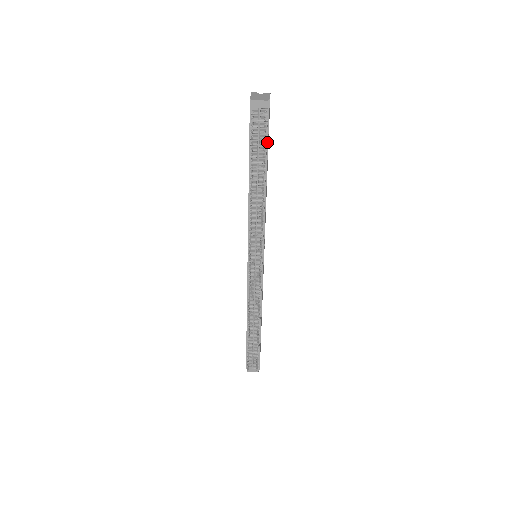
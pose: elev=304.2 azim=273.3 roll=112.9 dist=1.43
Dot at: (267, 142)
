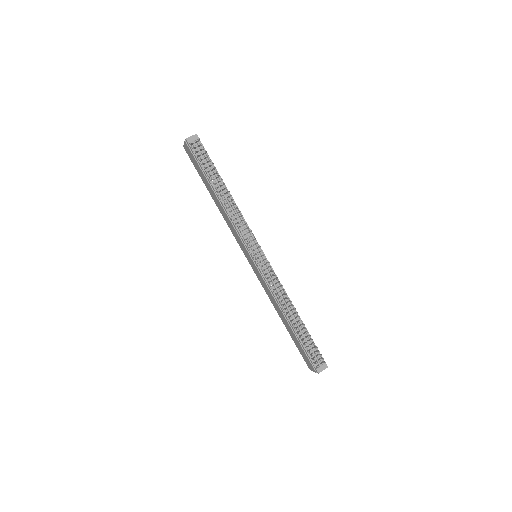
Dot at: (211, 162)
